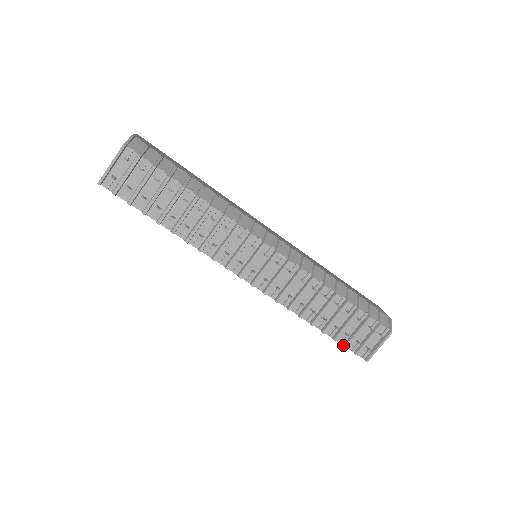
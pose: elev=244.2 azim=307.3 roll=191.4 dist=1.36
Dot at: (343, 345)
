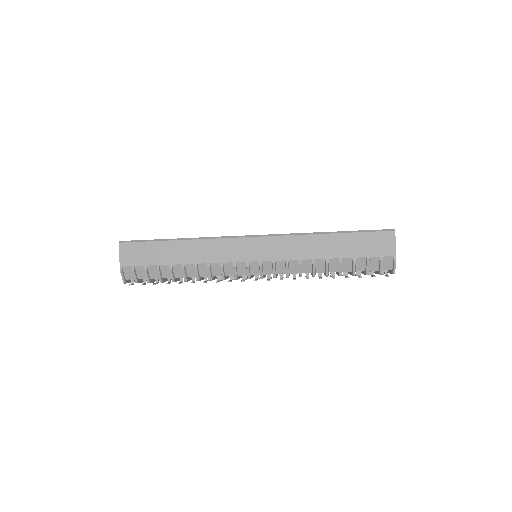
Dot at: occluded
